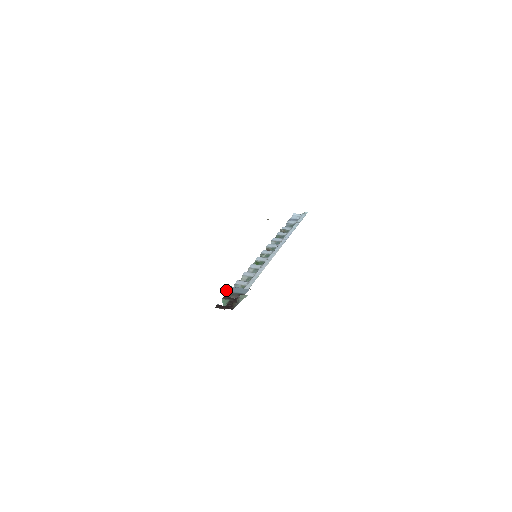
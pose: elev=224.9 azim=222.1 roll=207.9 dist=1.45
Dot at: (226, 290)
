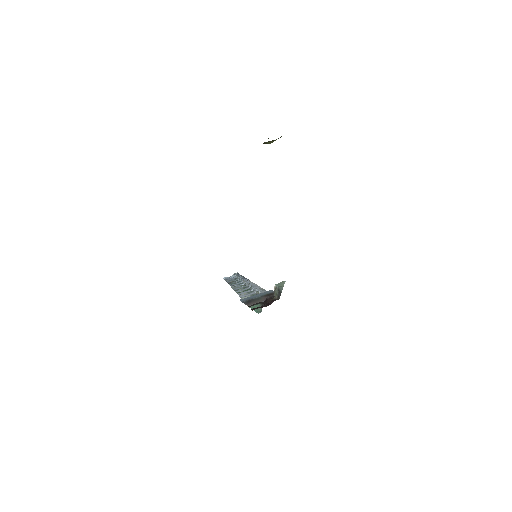
Dot at: (244, 300)
